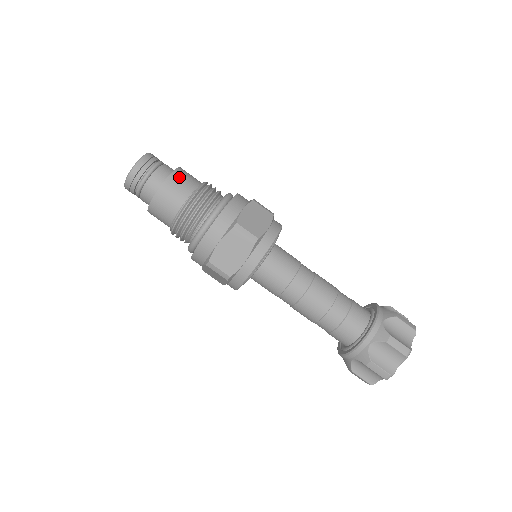
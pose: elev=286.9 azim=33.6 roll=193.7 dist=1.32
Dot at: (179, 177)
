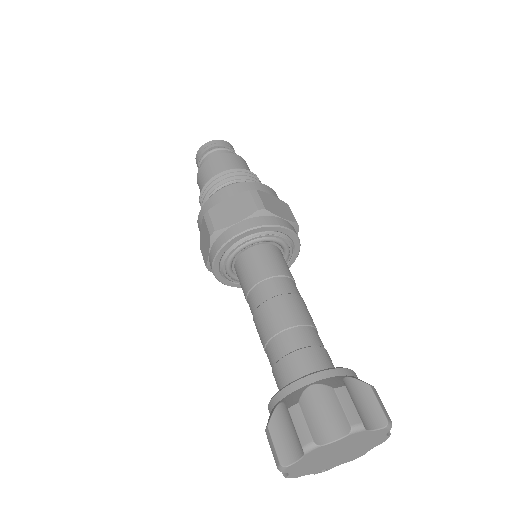
Dot at: (240, 160)
